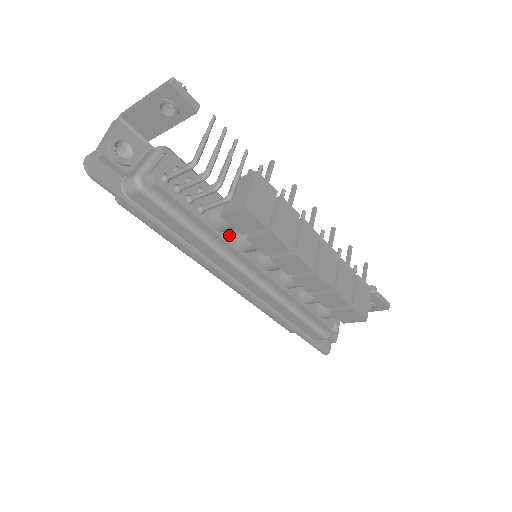
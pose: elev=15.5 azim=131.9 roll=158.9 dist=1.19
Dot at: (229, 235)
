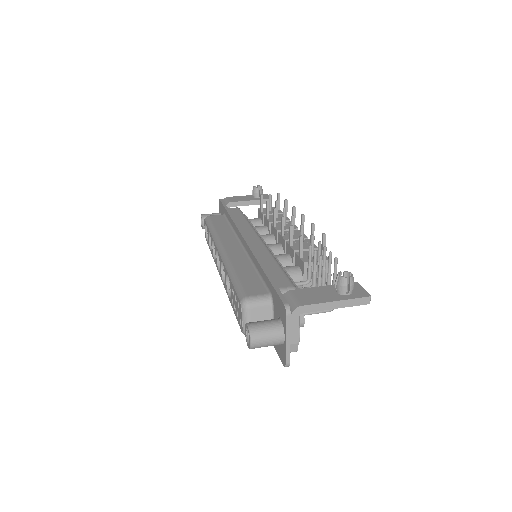
Dot at: occluded
